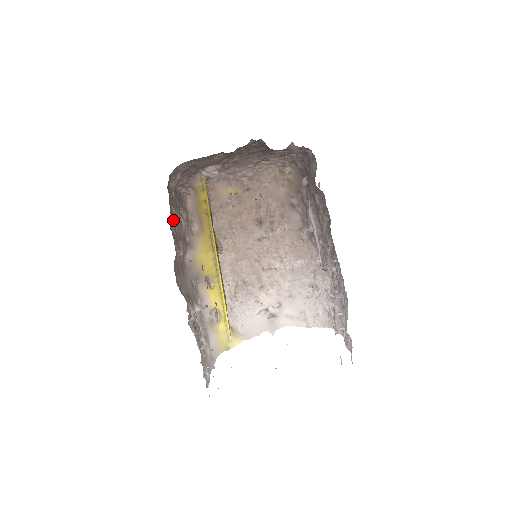
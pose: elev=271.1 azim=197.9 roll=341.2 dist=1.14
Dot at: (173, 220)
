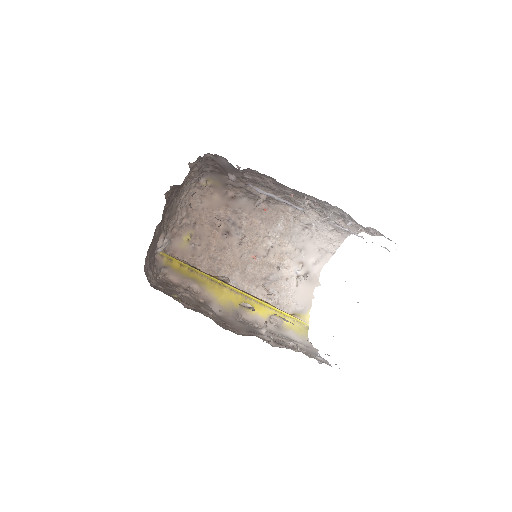
Dot at: (184, 302)
